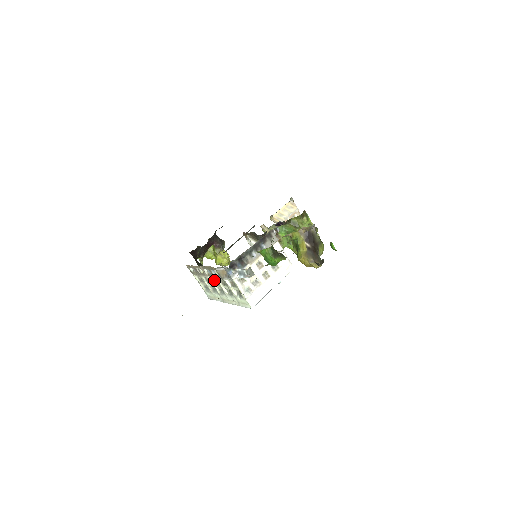
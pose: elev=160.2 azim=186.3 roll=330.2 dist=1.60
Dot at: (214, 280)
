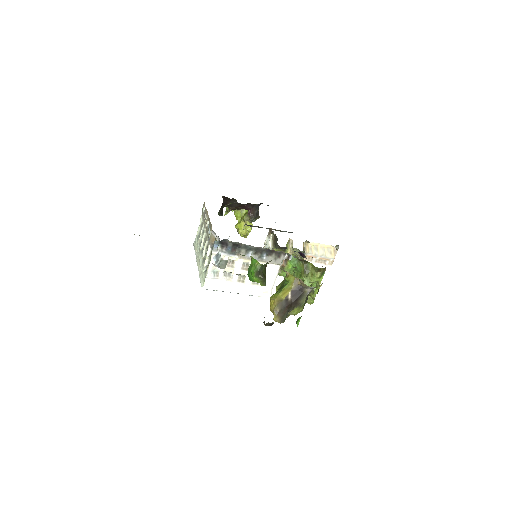
Dot at: (206, 236)
